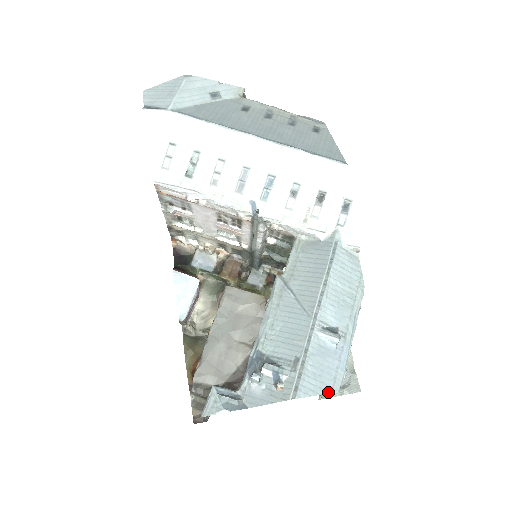
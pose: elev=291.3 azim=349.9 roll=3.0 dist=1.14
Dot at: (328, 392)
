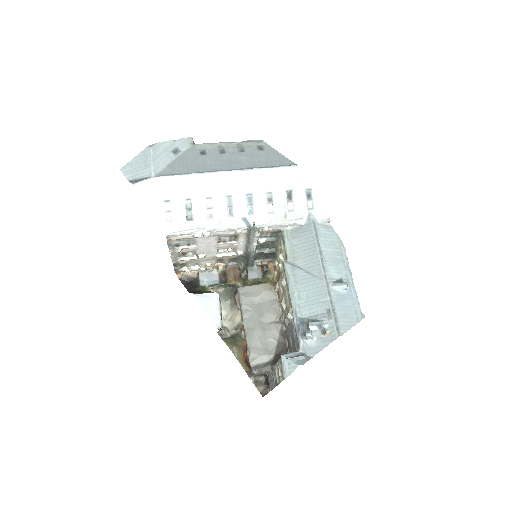
Dot at: (356, 322)
